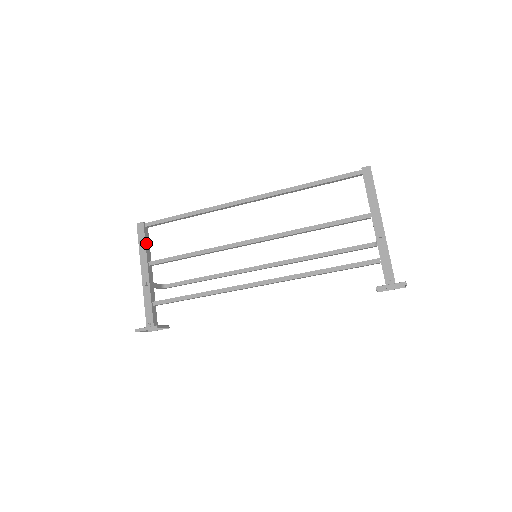
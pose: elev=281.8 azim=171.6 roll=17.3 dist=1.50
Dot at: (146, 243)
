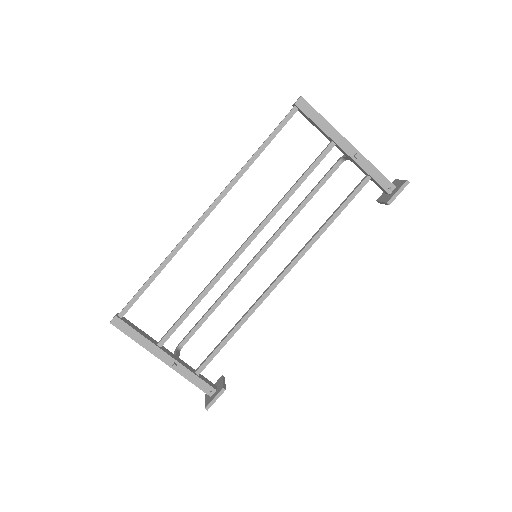
Dot at: (138, 331)
